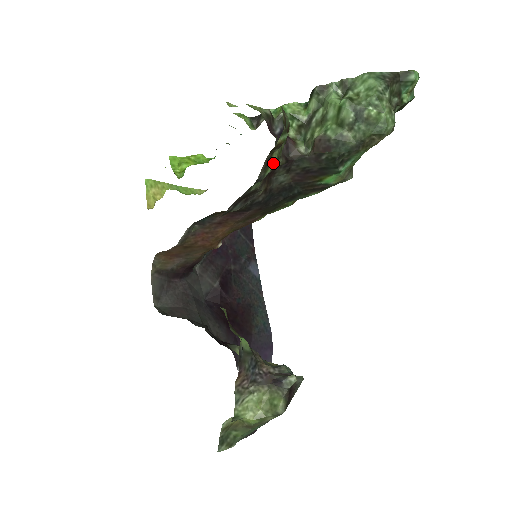
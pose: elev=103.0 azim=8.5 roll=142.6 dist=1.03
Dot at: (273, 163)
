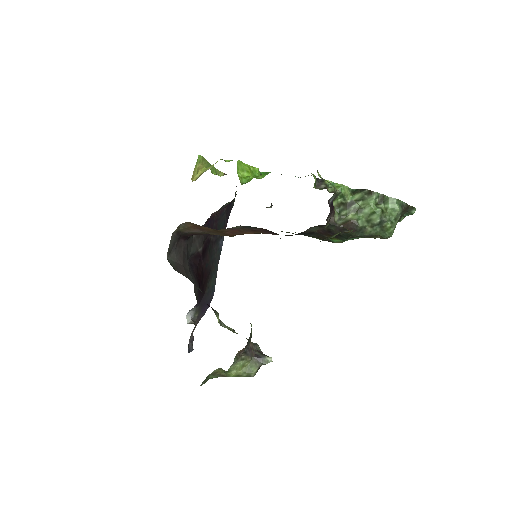
Dot at: (333, 236)
